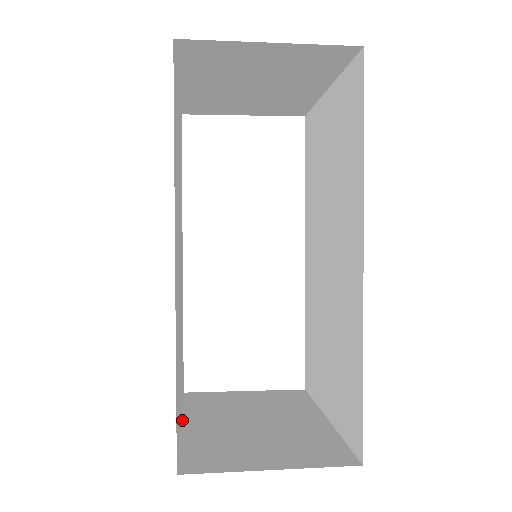
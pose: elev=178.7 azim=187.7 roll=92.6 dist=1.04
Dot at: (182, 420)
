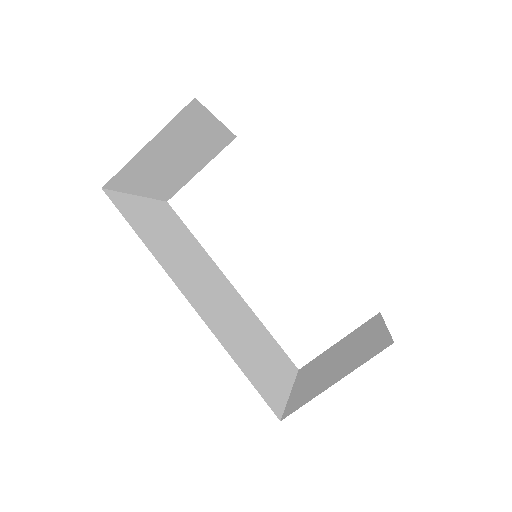
Dot at: (292, 388)
